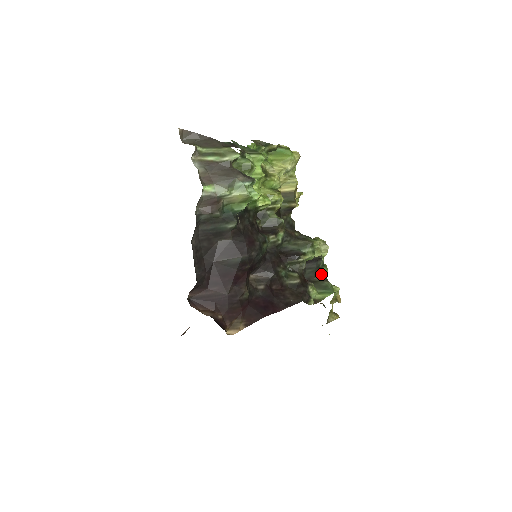
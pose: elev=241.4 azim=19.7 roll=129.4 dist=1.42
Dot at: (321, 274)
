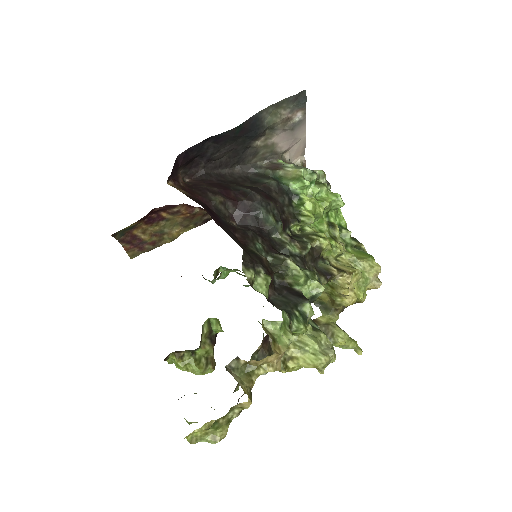
Dot at: (291, 312)
